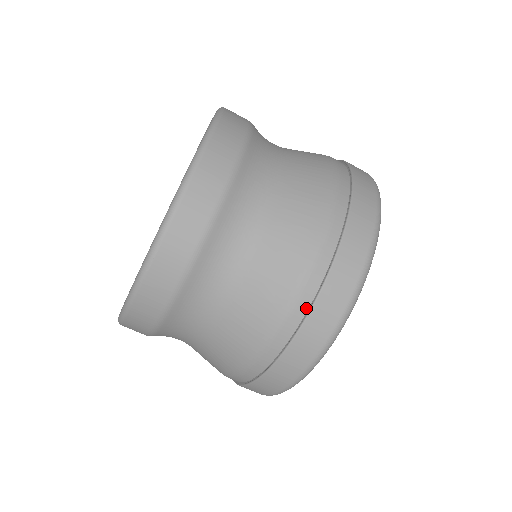
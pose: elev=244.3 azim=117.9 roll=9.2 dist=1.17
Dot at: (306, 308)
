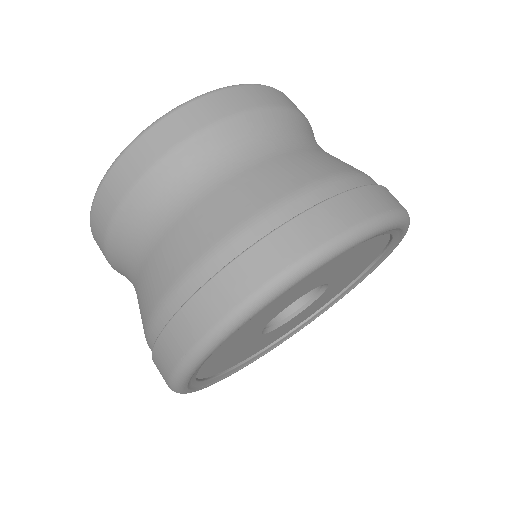
Dot at: (187, 298)
